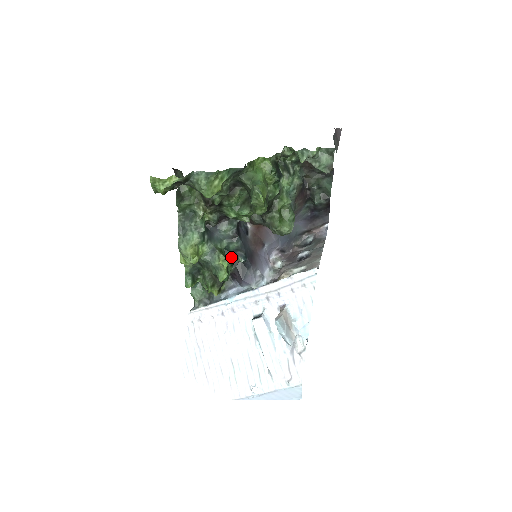
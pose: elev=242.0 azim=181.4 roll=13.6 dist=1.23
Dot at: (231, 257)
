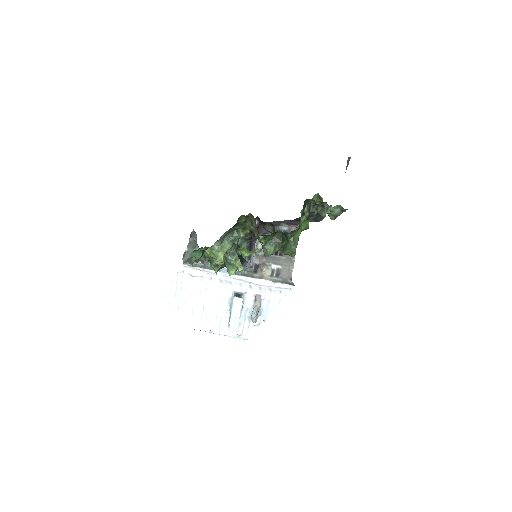
Dot at: (240, 253)
